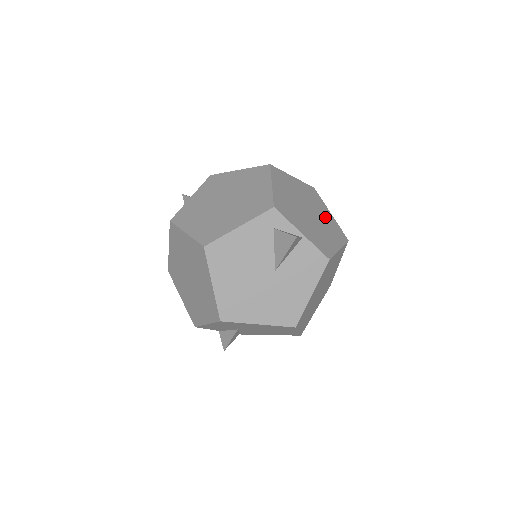
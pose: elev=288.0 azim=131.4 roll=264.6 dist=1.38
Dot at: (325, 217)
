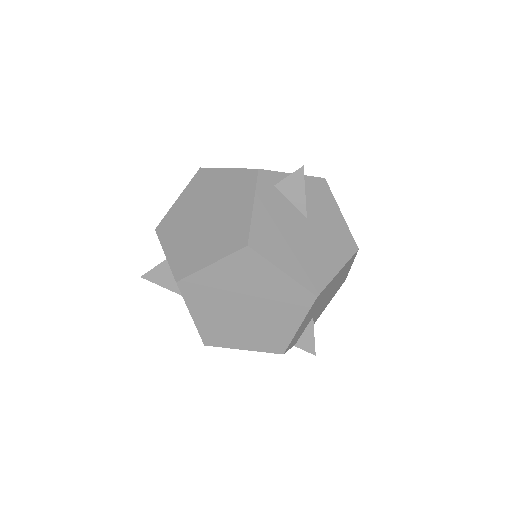
Dot at: occluded
